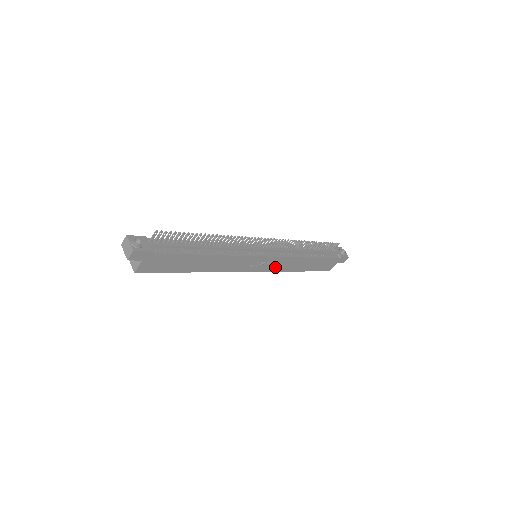
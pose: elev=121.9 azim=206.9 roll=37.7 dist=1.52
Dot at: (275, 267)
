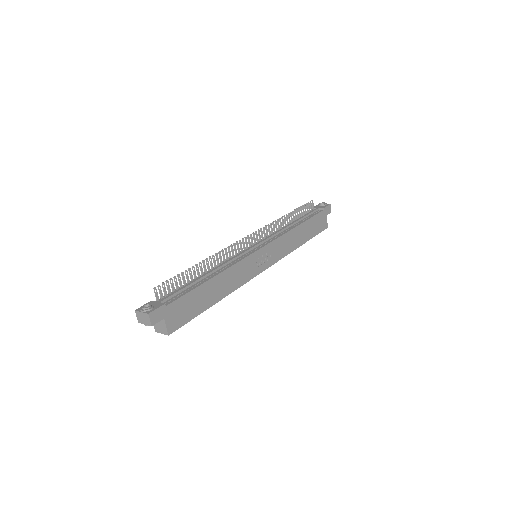
Dot at: (280, 253)
